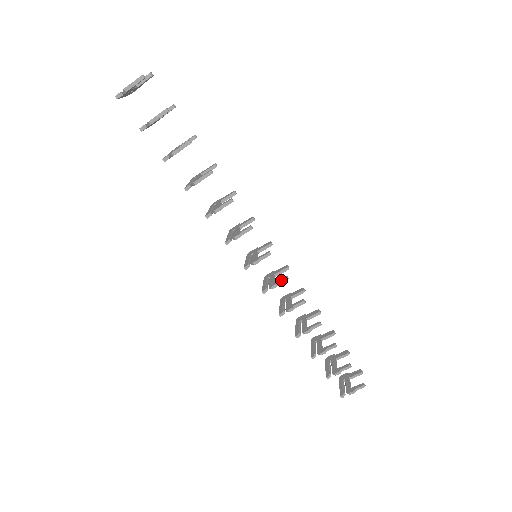
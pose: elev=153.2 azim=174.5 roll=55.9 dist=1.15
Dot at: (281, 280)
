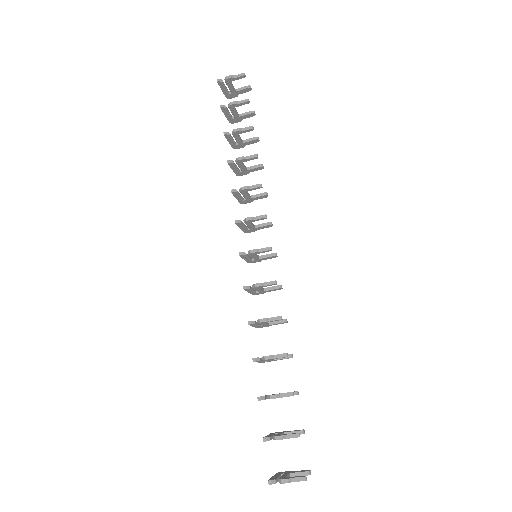
Dot at: occluded
